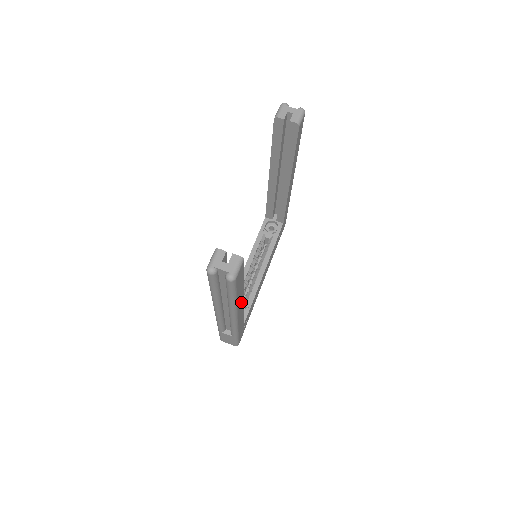
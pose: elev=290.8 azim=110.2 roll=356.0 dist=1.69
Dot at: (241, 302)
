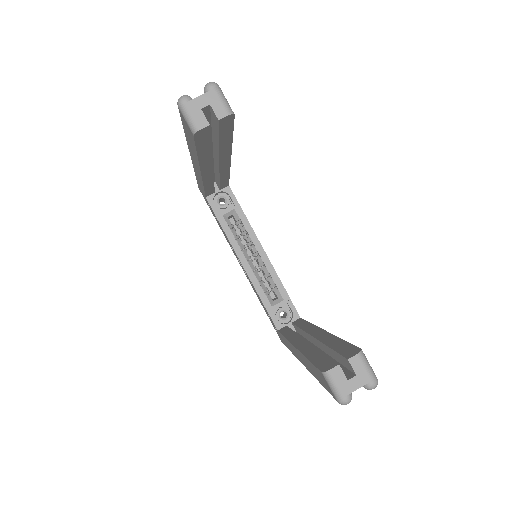
Dot at: occluded
